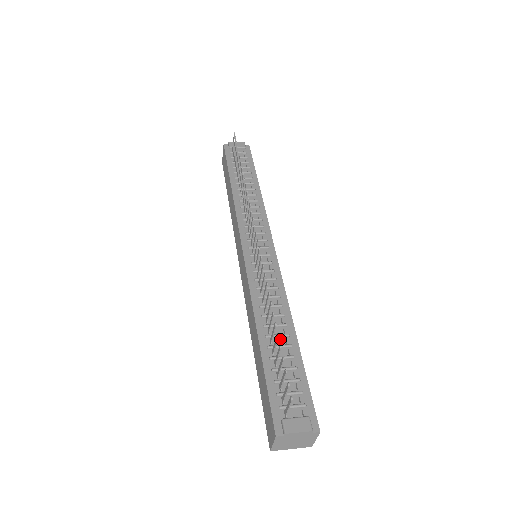
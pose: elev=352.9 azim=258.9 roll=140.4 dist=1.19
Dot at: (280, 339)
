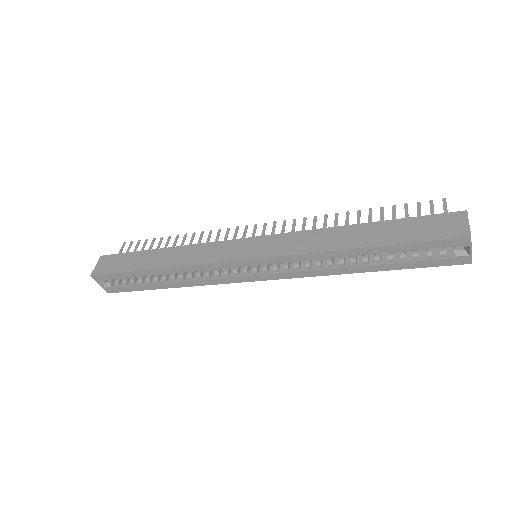
Dot at: occluded
